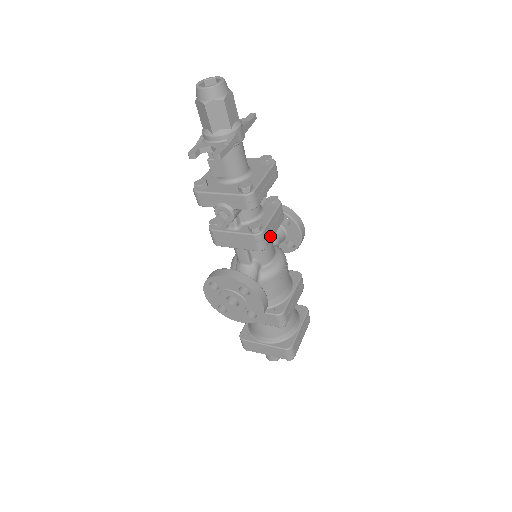
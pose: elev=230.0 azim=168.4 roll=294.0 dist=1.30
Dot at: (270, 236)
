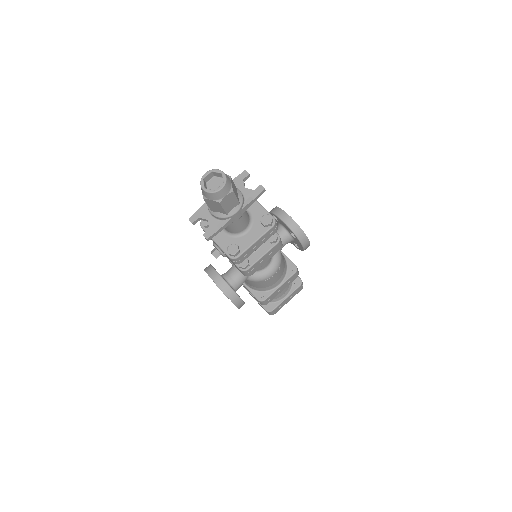
Dot at: (257, 267)
